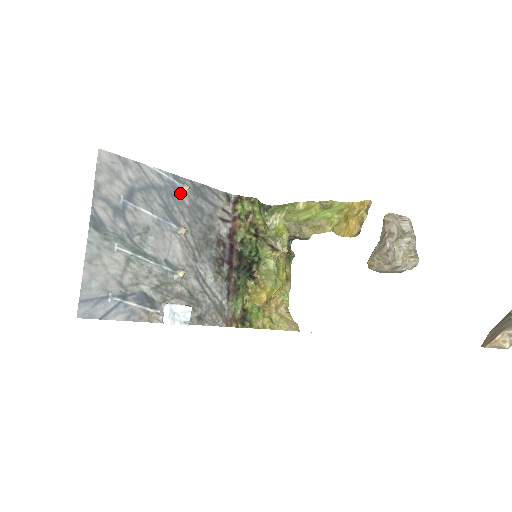
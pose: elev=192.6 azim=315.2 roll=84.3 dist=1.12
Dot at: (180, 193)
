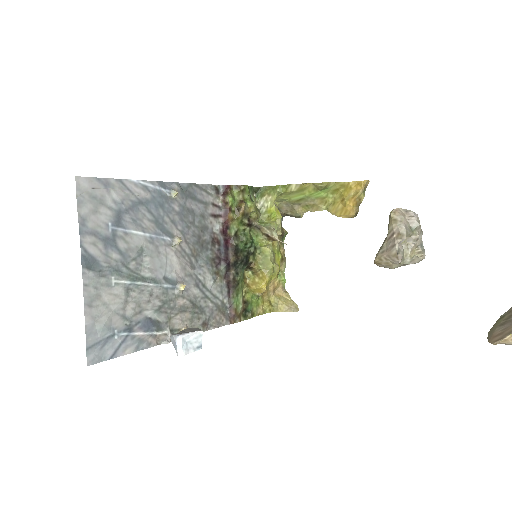
Dot at: (168, 200)
